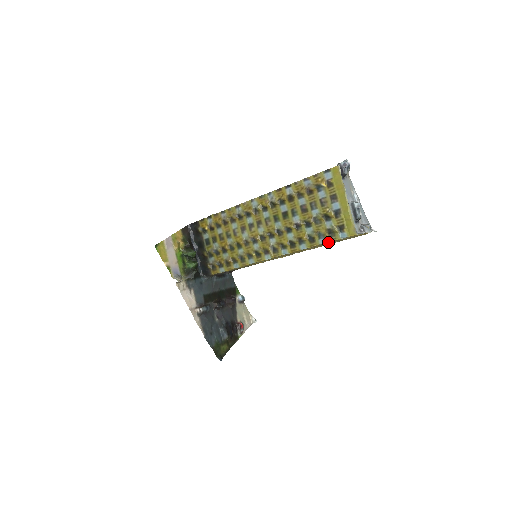
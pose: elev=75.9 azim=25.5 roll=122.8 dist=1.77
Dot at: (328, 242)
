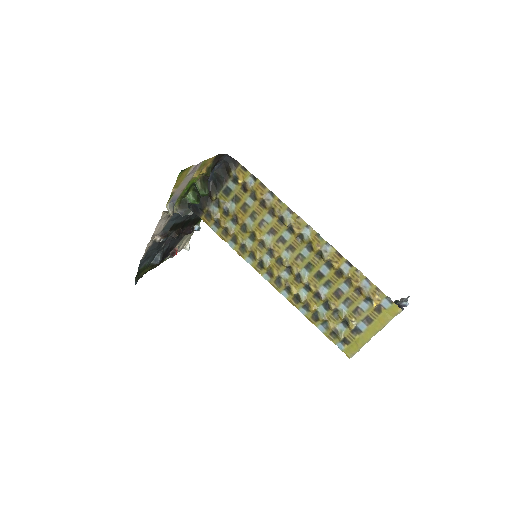
Dot at: (324, 333)
